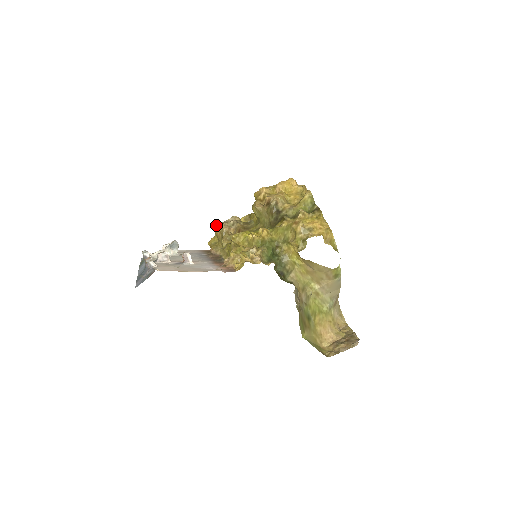
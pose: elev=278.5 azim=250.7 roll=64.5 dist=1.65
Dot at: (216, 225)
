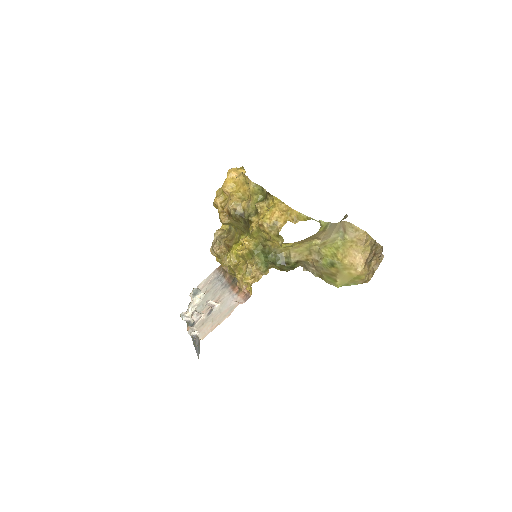
Dot at: occluded
